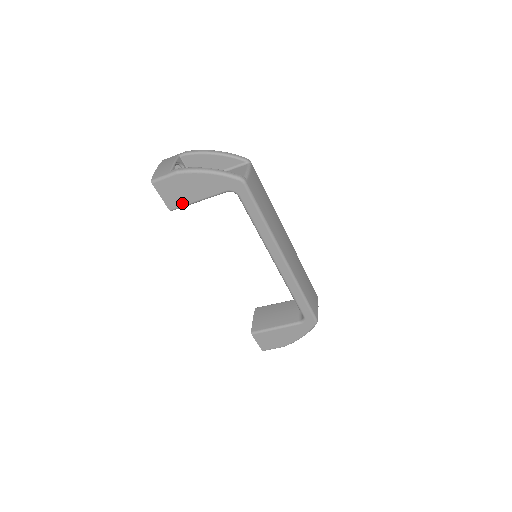
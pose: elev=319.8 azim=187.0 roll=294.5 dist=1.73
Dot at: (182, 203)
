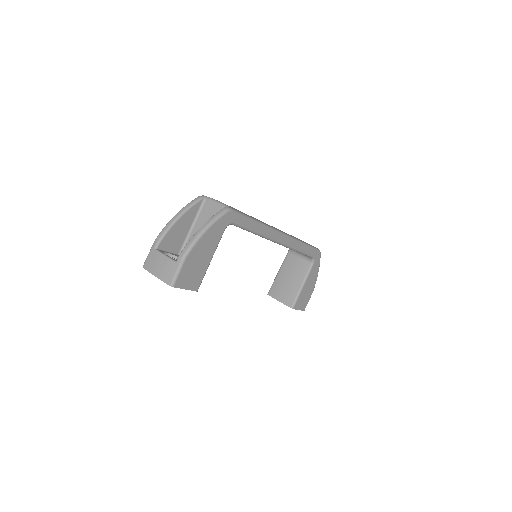
Dot at: (202, 275)
